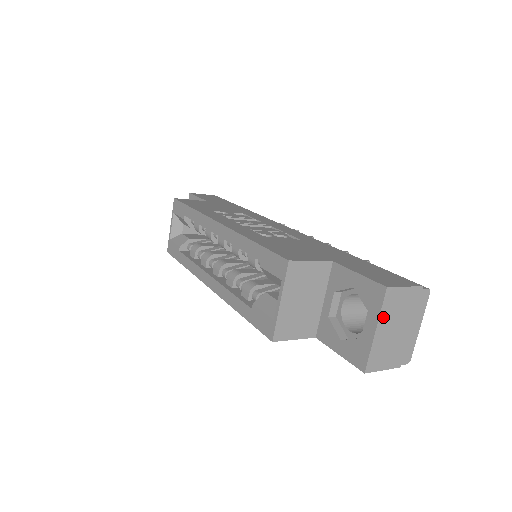
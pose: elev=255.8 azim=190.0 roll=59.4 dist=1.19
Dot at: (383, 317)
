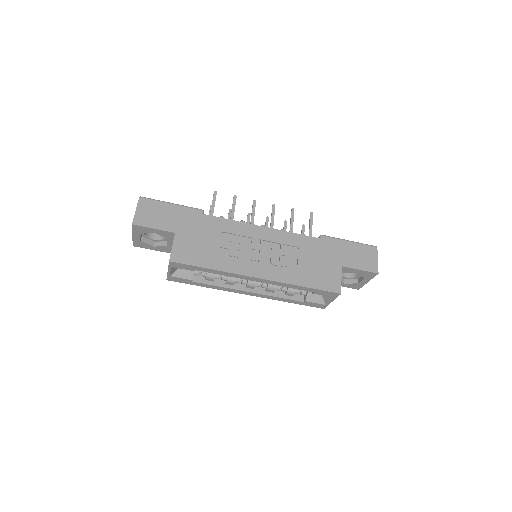
Dot at: occluded
